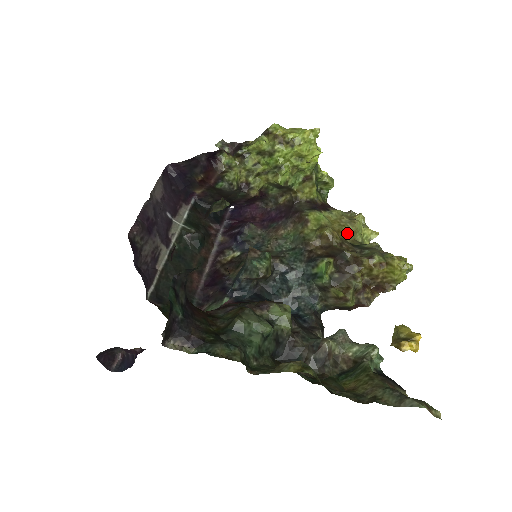
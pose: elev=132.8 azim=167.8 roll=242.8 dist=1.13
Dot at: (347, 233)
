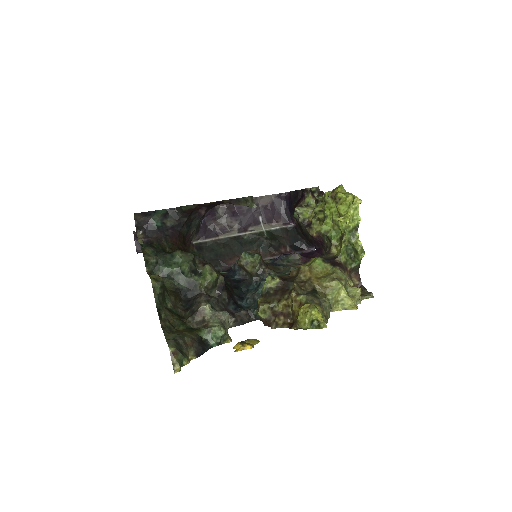
Dot at: (320, 282)
